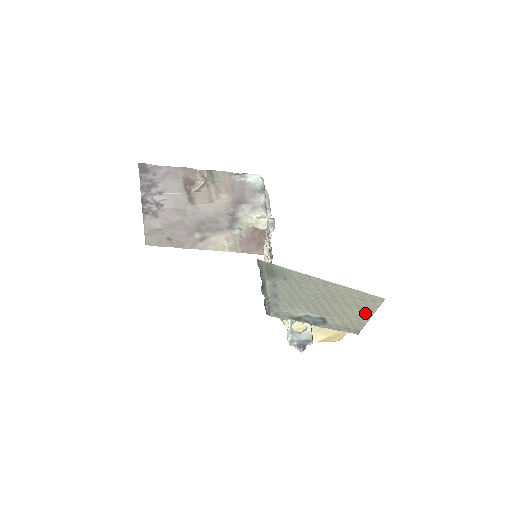
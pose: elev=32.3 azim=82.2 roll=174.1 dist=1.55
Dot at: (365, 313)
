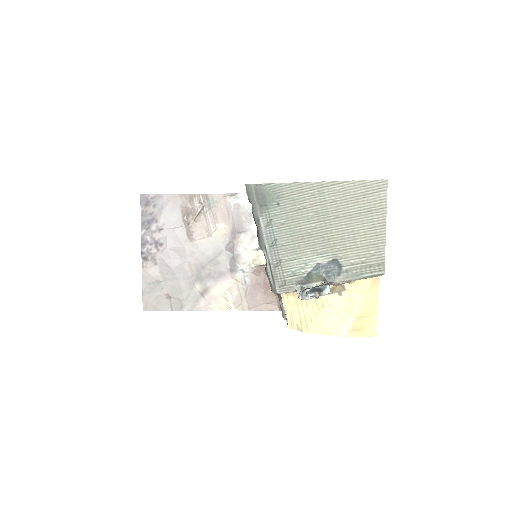
Dot at: (377, 221)
